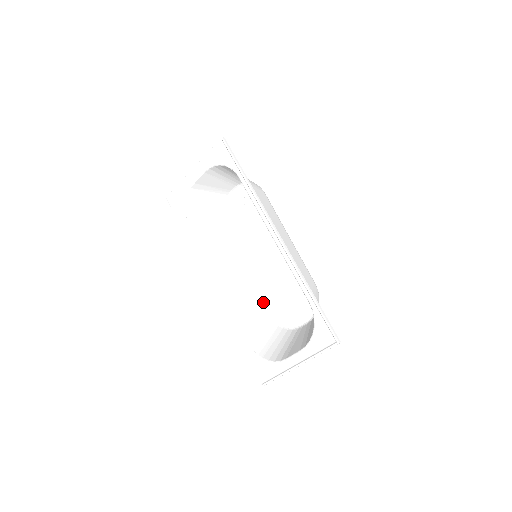
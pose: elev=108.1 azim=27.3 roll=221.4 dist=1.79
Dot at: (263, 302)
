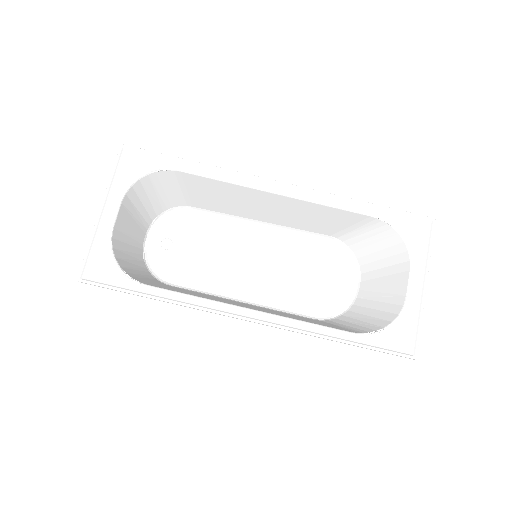
Dot at: (295, 315)
